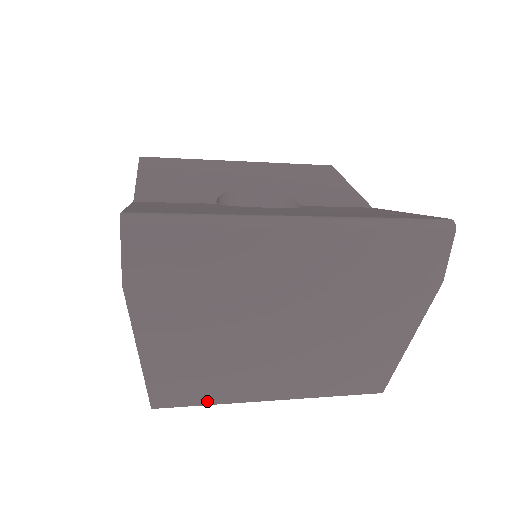
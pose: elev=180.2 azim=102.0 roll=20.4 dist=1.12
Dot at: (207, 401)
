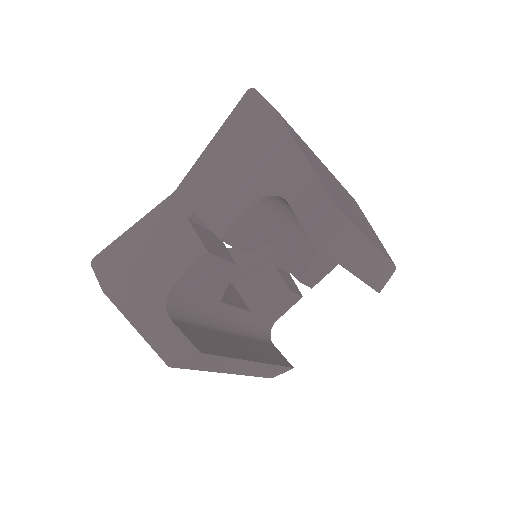
Dot at: (352, 221)
